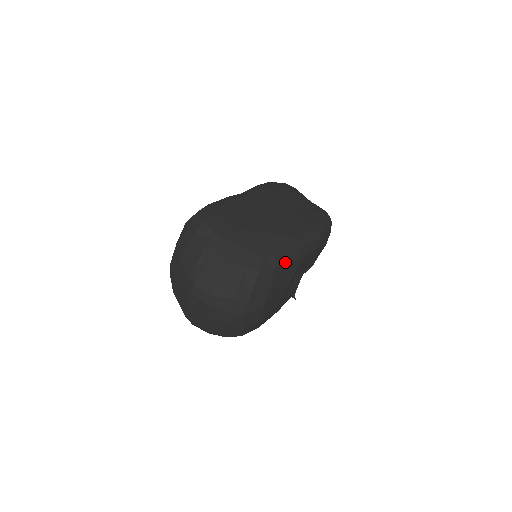
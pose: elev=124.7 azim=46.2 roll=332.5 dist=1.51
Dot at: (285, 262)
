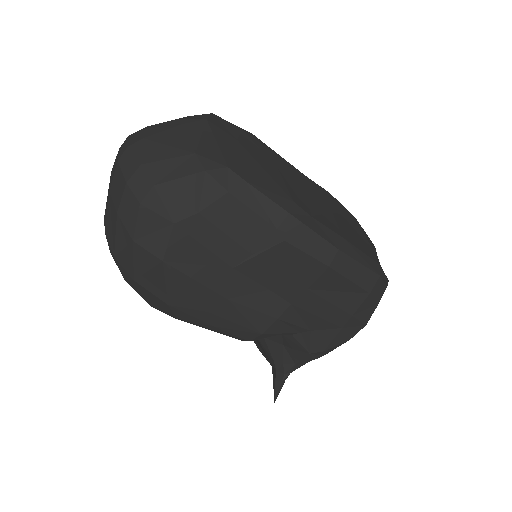
Dot at: (253, 206)
